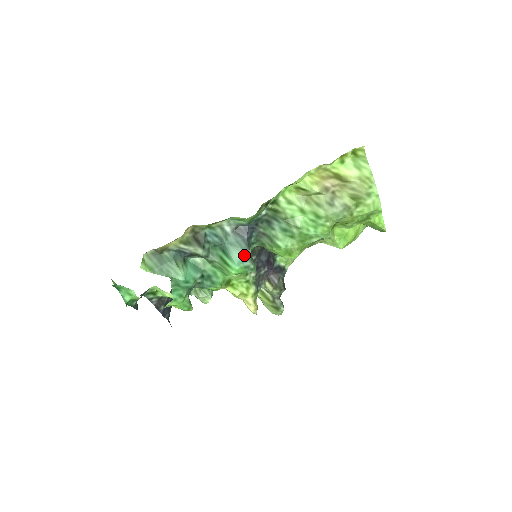
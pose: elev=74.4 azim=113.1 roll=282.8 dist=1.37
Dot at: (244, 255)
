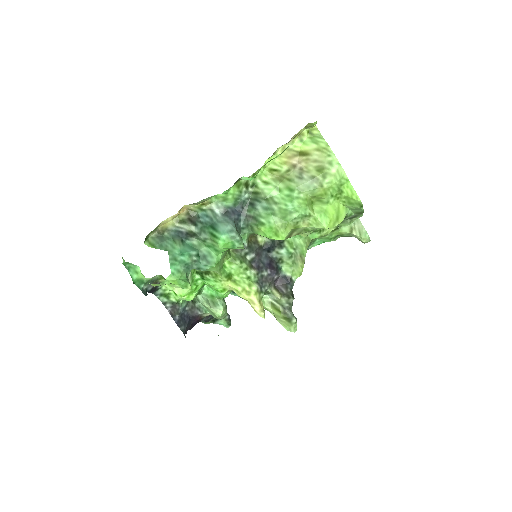
Dot at: (230, 228)
